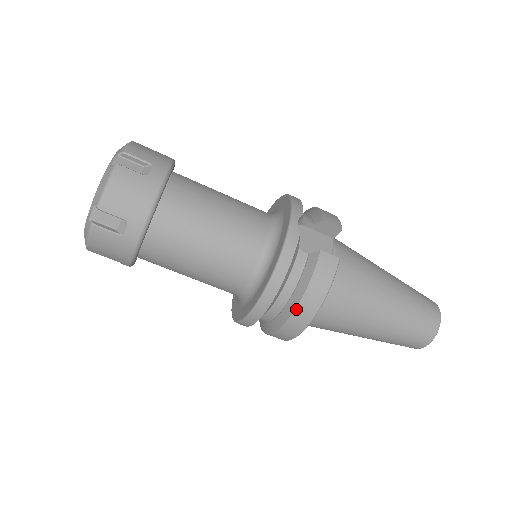
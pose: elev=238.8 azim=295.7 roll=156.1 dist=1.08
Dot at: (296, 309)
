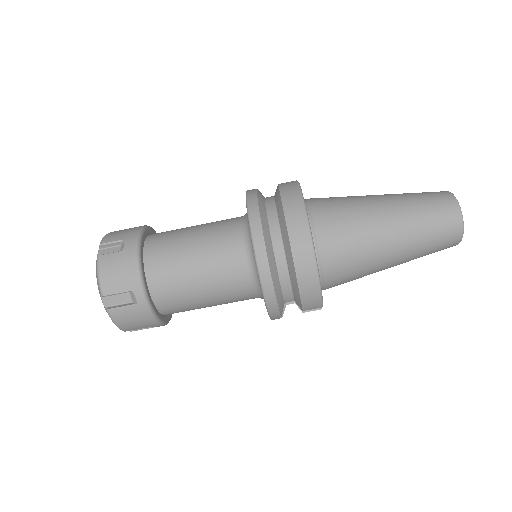
Dot at: (283, 205)
